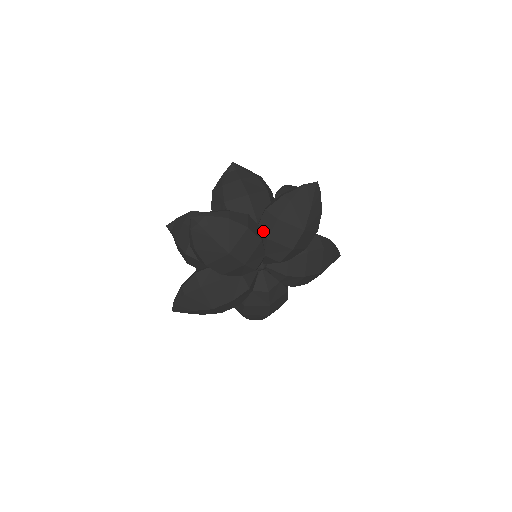
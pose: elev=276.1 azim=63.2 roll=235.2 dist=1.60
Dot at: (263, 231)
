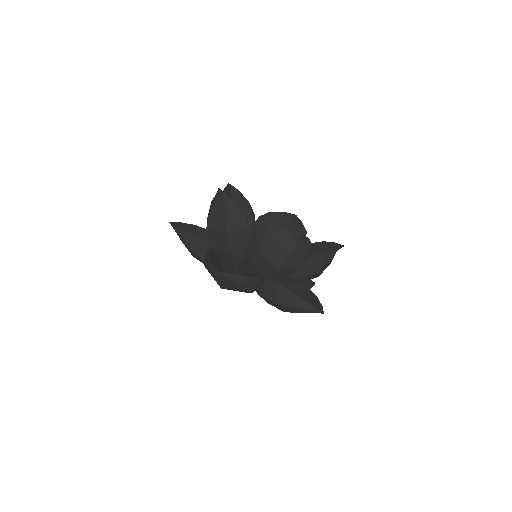
Dot at: (261, 289)
